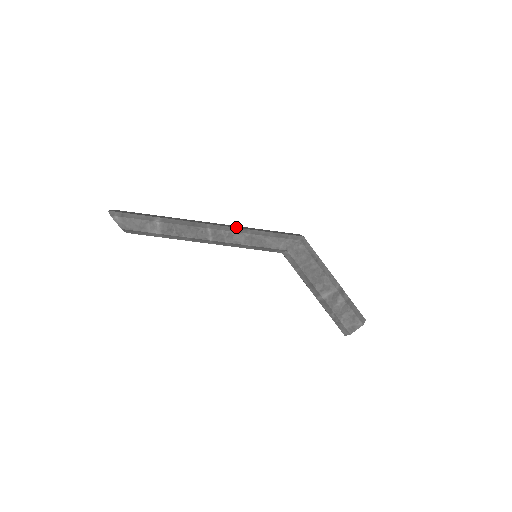
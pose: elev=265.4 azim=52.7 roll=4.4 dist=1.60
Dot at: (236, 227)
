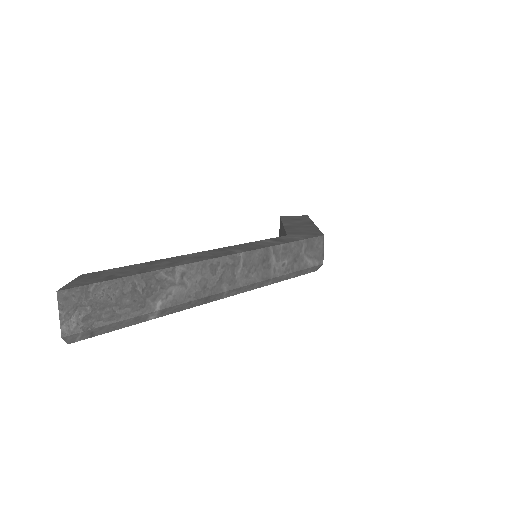
Dot at: (259, 279)
